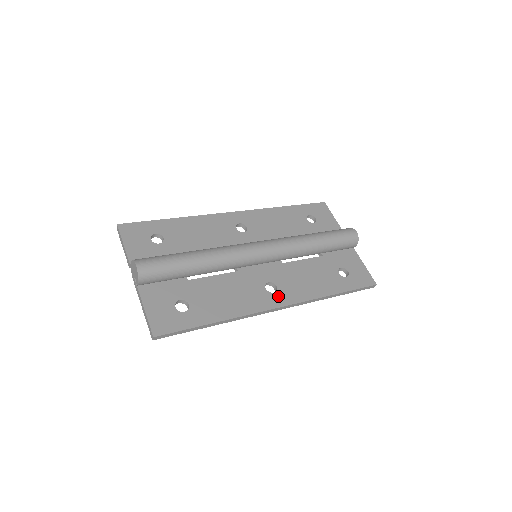
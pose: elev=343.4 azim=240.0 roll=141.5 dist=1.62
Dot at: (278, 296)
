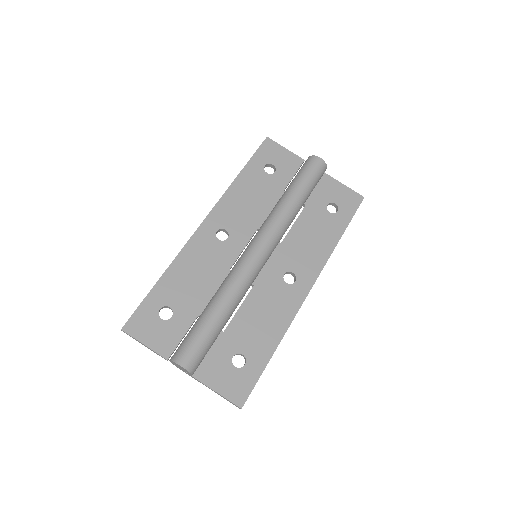
Dot at: (301, 282)
